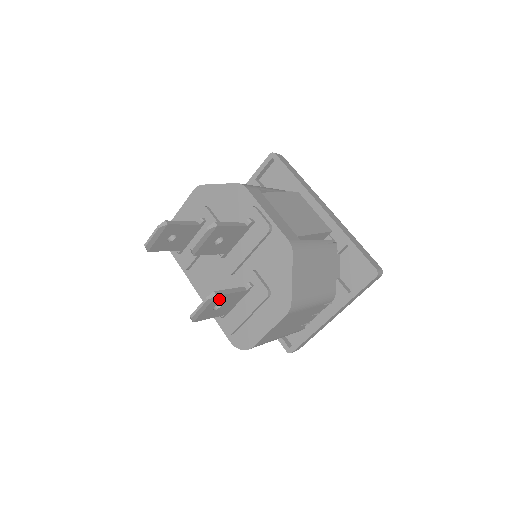
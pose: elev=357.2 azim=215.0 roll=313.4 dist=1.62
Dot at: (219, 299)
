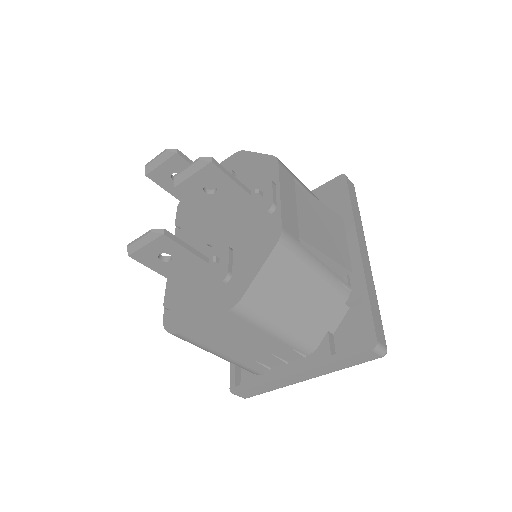
Dot at: (167, 244)
